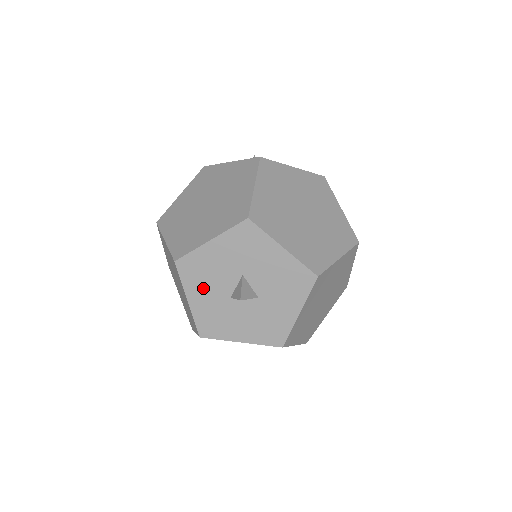
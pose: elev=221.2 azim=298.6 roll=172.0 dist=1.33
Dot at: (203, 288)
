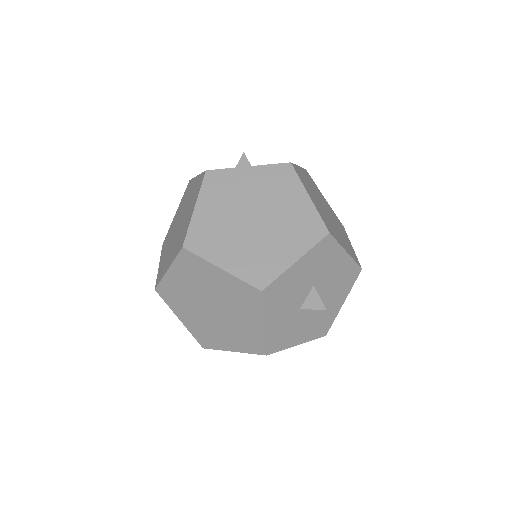
Dot at: (280, 308)
